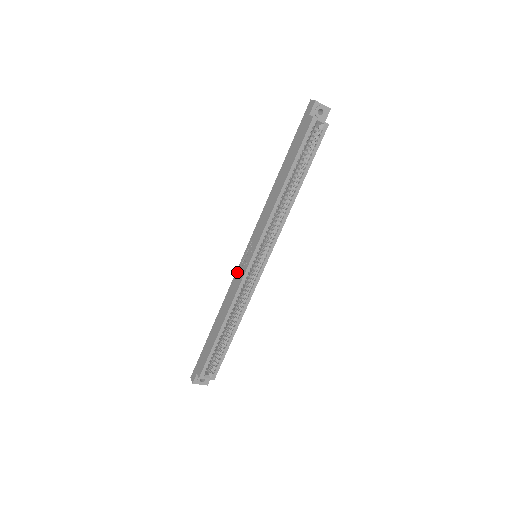
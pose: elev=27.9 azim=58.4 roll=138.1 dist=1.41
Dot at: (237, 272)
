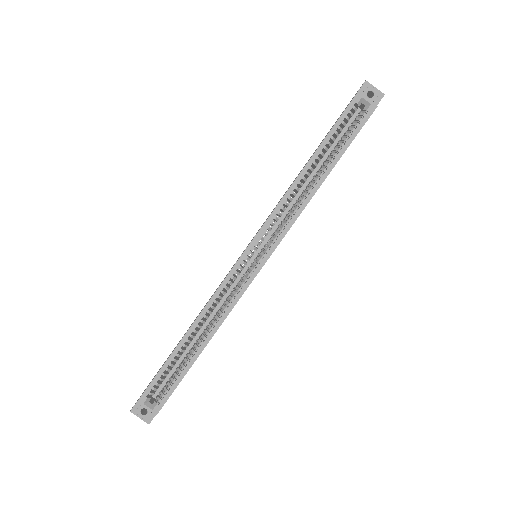
Dot at: occluded
